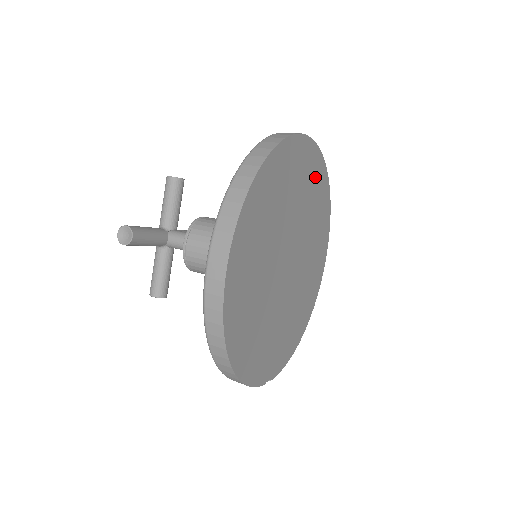
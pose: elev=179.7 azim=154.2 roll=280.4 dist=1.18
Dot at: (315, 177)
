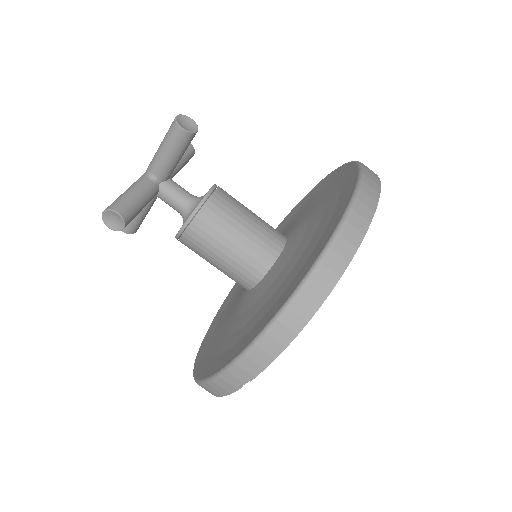
Dot at: occluded
